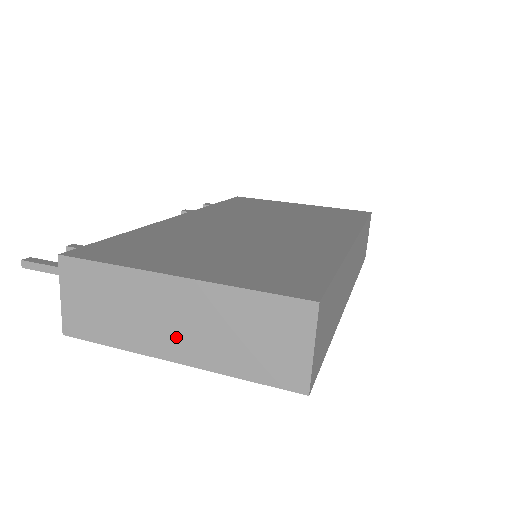
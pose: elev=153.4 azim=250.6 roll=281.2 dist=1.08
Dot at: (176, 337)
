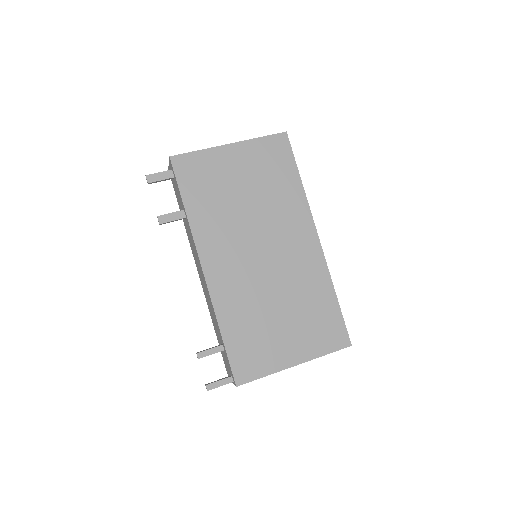
Dot at: occluded
